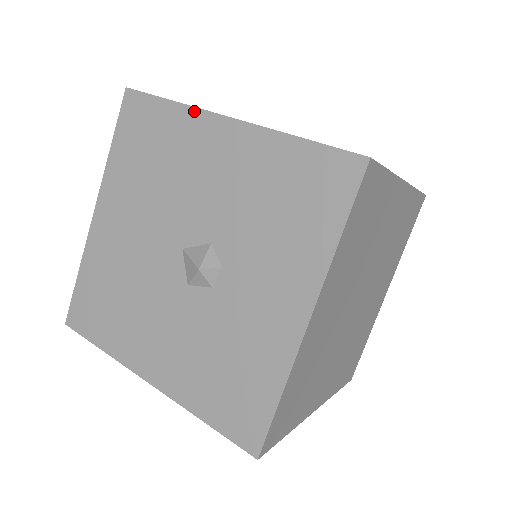
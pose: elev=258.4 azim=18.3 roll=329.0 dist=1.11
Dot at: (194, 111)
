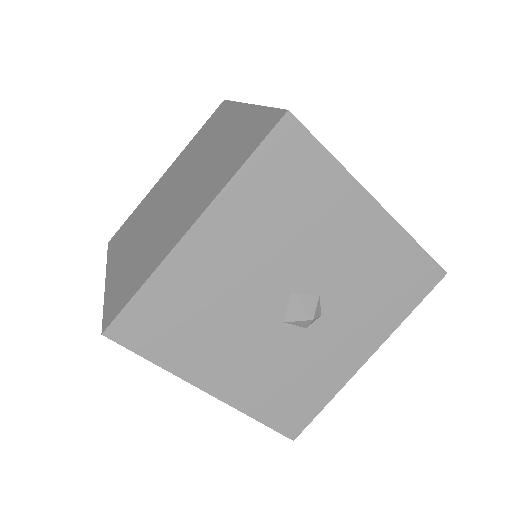
Dot at: (352, 180)
